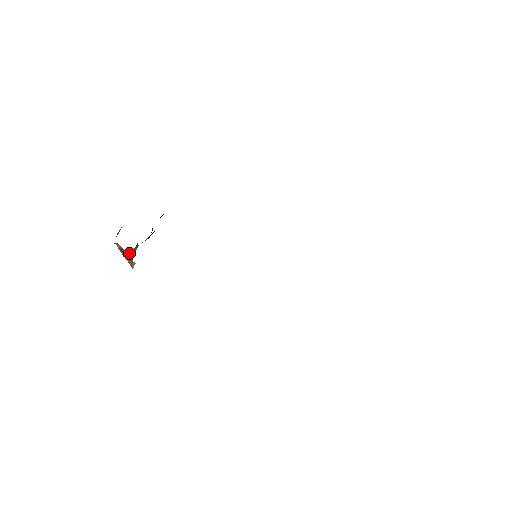
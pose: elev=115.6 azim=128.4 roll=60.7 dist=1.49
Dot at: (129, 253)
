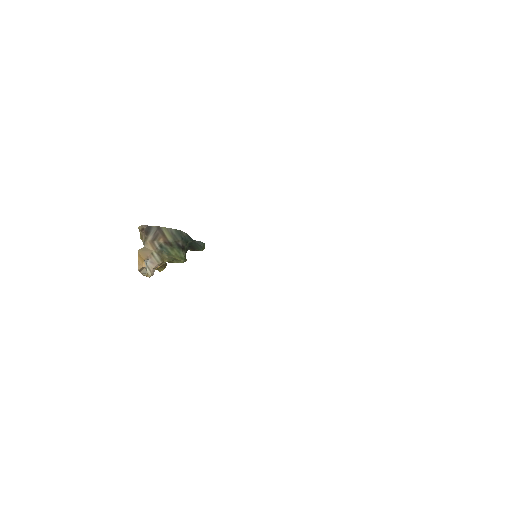
Dot at: (146, 247)
